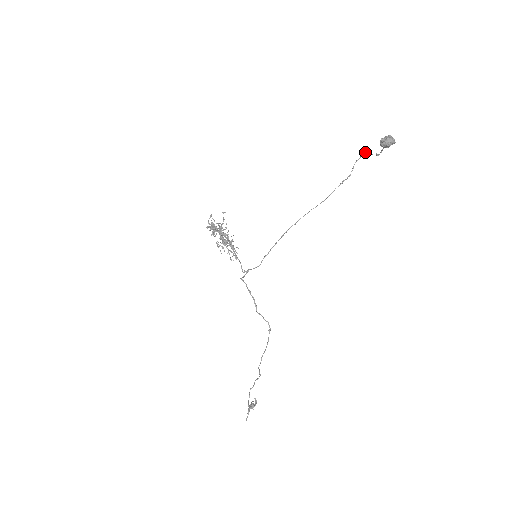
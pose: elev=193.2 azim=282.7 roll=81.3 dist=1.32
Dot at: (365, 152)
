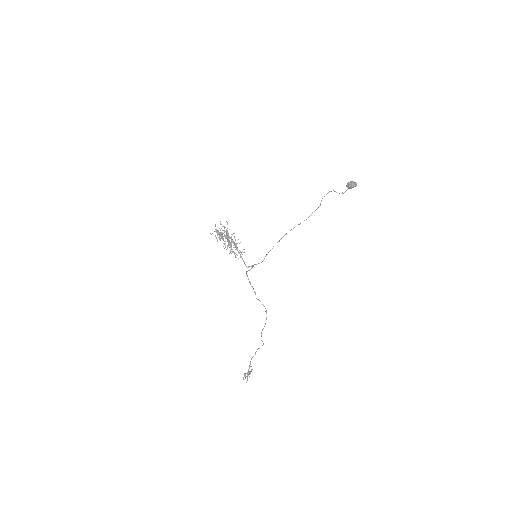
Dot at: (330, 191)
